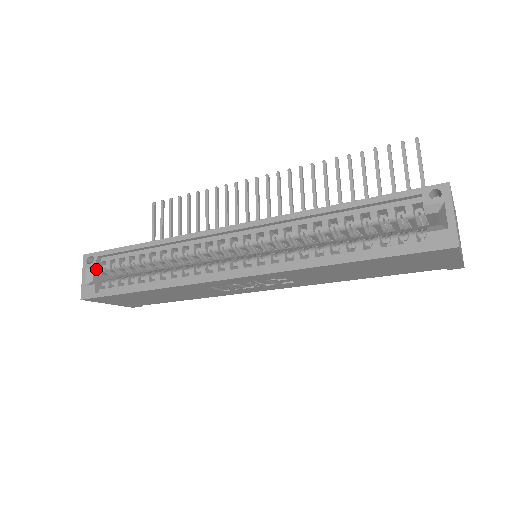
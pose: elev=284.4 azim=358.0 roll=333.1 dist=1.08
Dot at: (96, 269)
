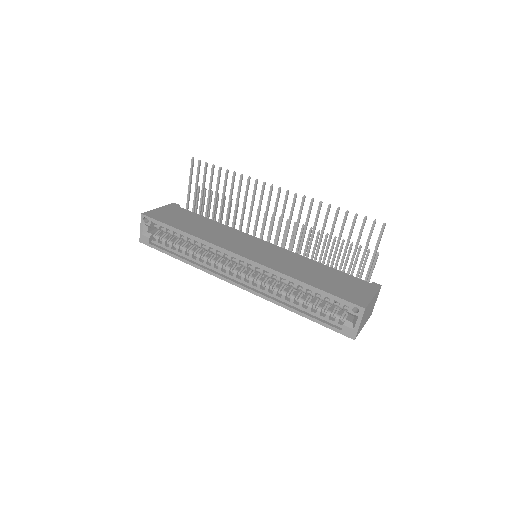
Dot at: (150, 227)
